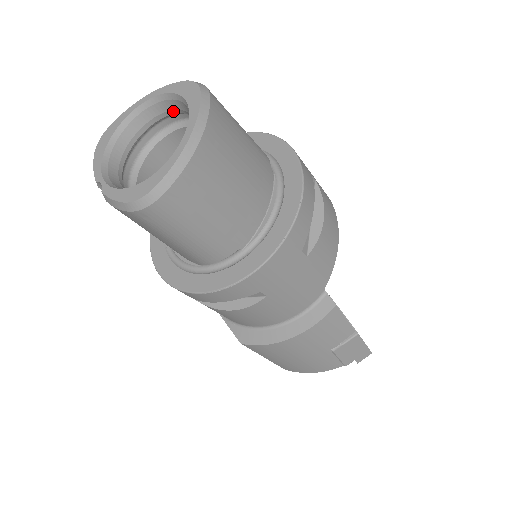
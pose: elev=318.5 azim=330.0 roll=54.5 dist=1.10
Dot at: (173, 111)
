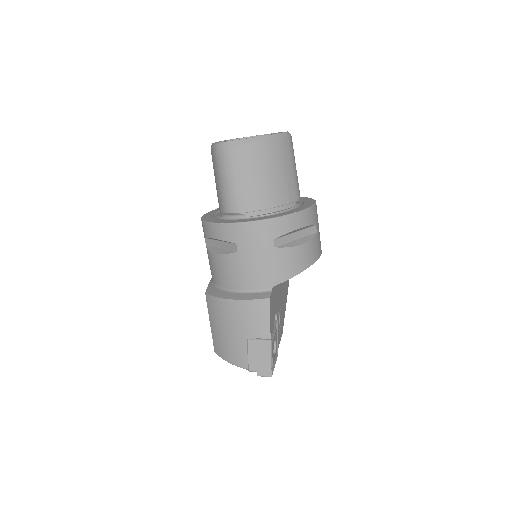
Dot at: occluded
